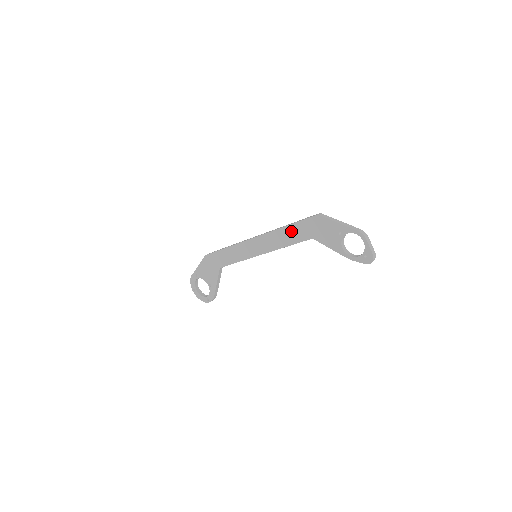
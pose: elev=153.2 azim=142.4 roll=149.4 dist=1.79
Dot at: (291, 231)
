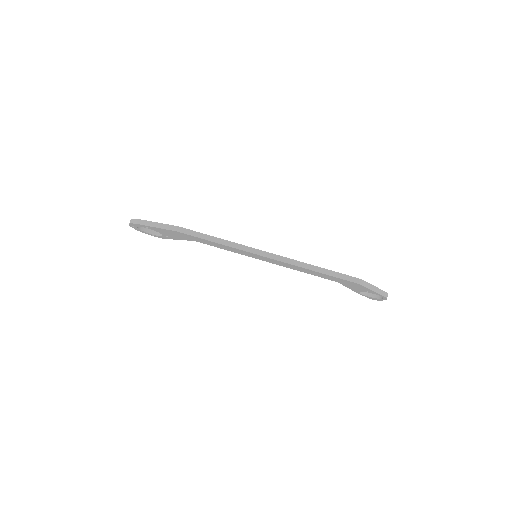
Dot at: (320, 274)
